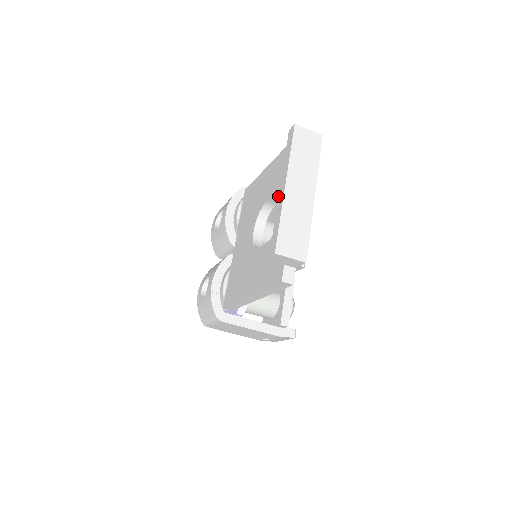
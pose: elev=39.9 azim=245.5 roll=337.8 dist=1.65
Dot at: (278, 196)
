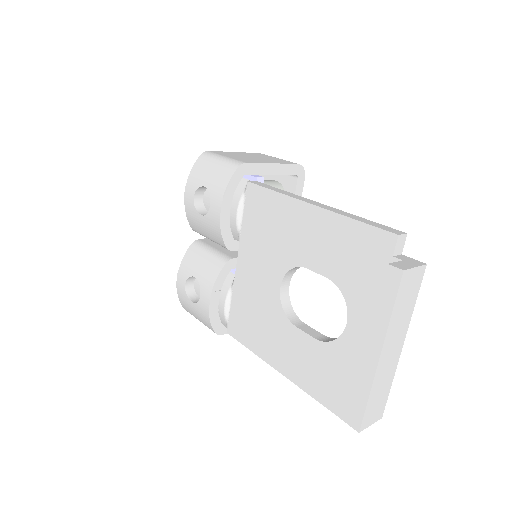
Dot at: (328, 276)
